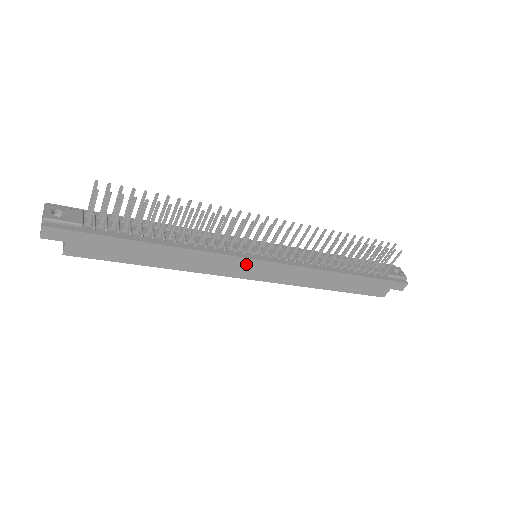
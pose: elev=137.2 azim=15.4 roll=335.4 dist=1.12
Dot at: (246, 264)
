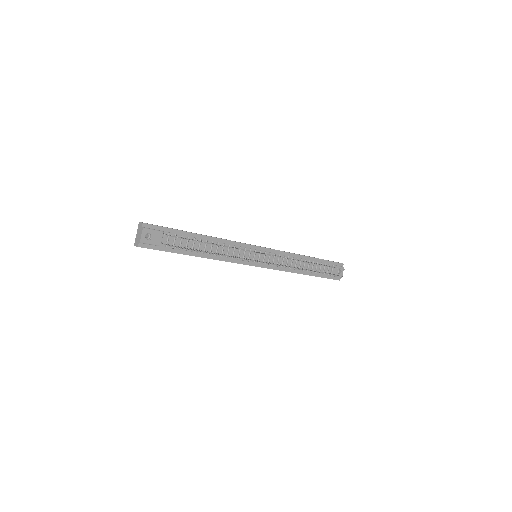
Dot at: occluded
